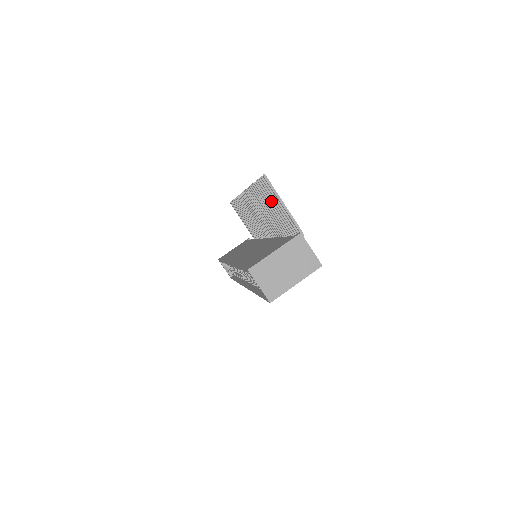
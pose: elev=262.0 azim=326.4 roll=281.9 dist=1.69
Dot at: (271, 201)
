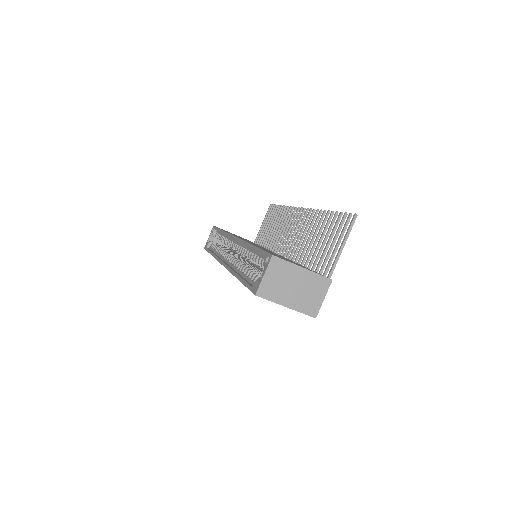
Dot at: (331, 236)
